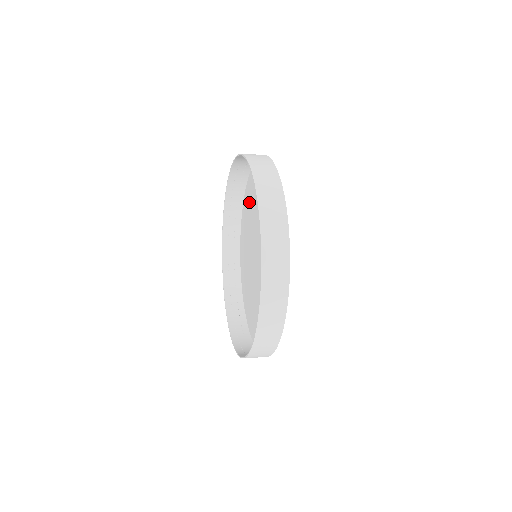
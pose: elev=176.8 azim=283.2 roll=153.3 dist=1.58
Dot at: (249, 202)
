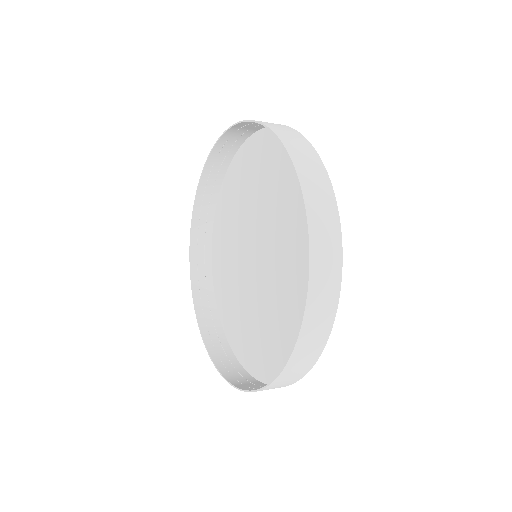
Dot at: (222, 246)
